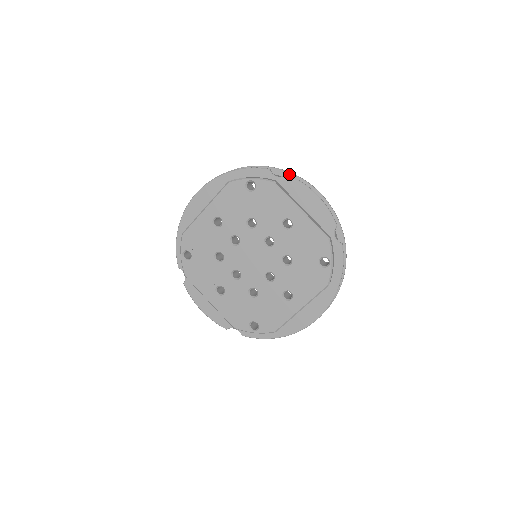
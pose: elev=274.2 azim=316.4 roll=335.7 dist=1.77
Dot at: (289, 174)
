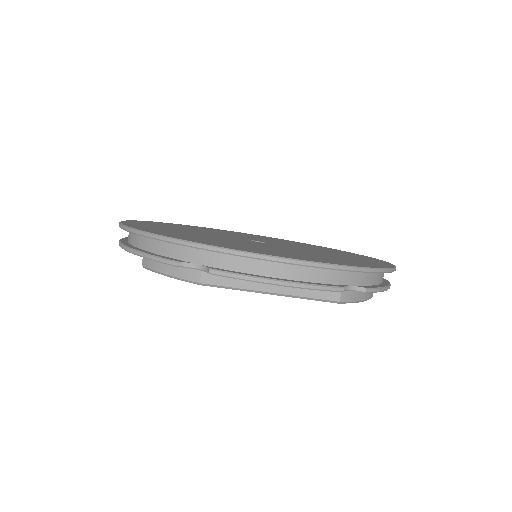
Dot at: (212, 251)
